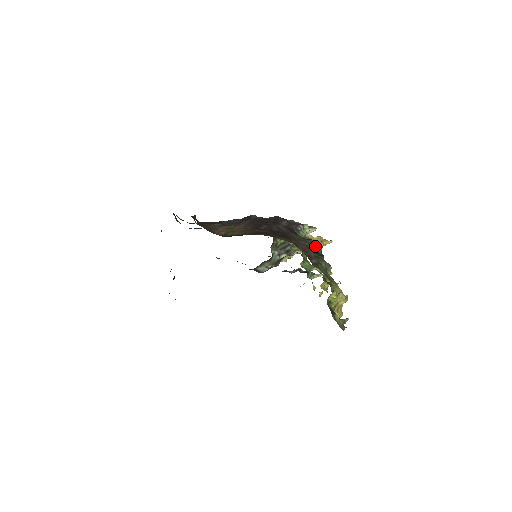
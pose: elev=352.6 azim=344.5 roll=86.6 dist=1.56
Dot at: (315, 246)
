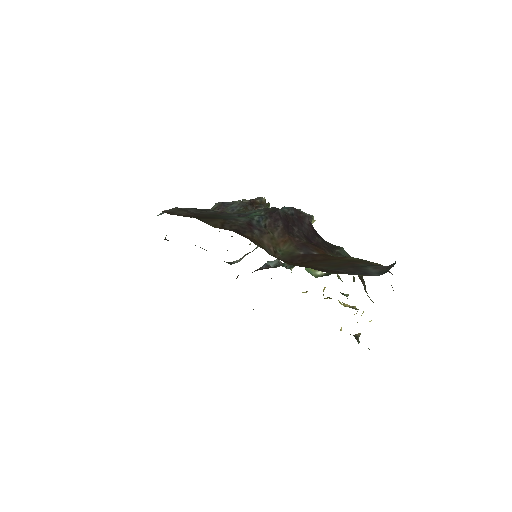
Dot at: occluded
